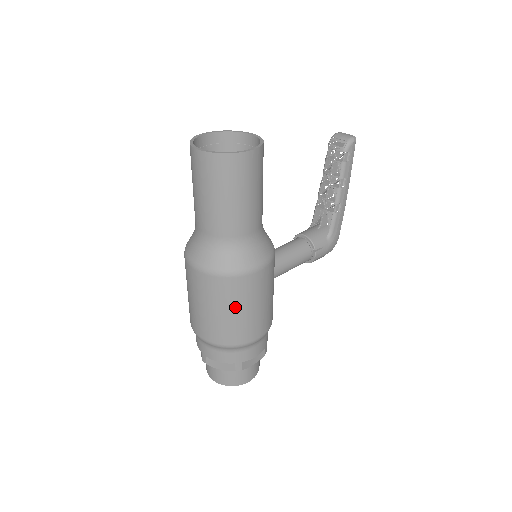
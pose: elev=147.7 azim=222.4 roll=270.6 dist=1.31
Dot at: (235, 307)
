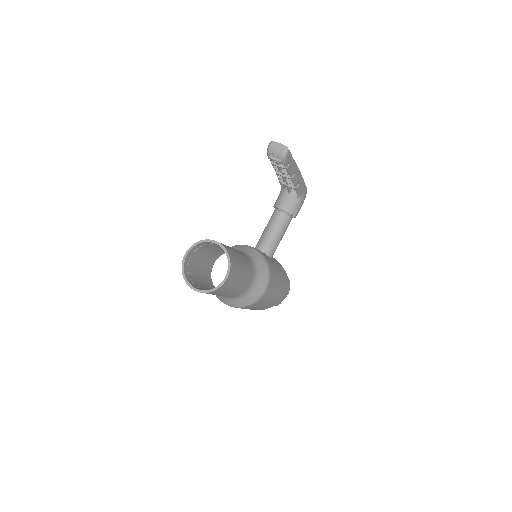
Dot at: (261, 305)
